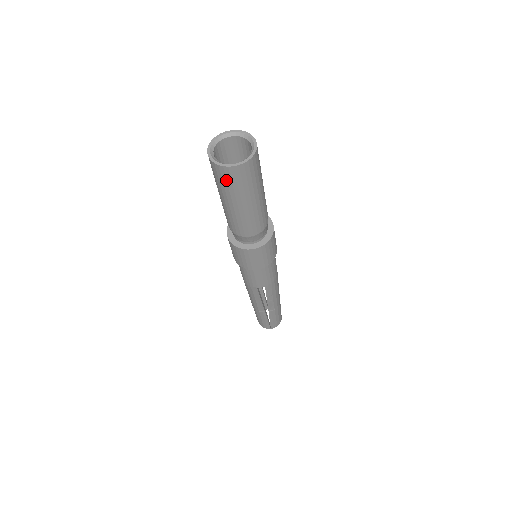
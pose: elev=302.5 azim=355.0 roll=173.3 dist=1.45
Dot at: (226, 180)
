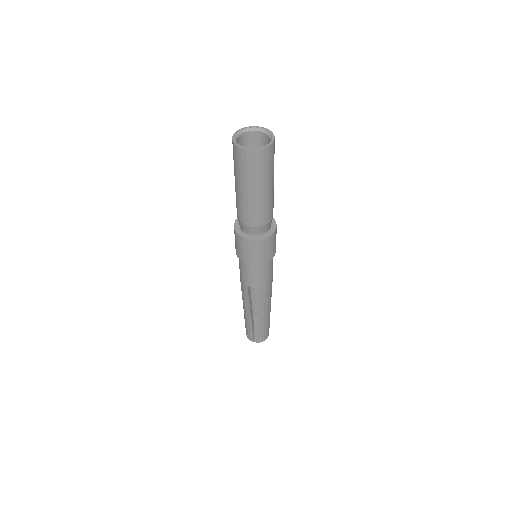
Dot at: (239, 161)
